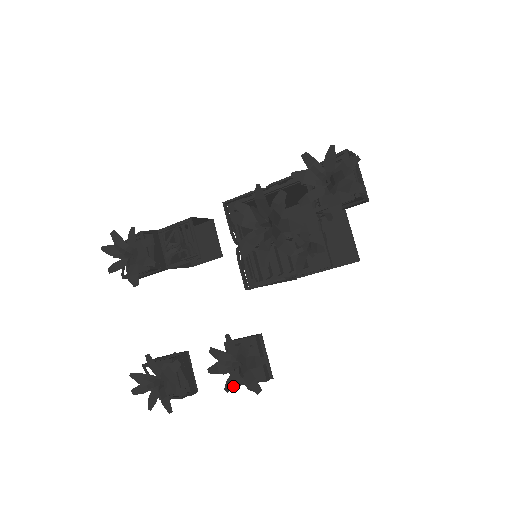
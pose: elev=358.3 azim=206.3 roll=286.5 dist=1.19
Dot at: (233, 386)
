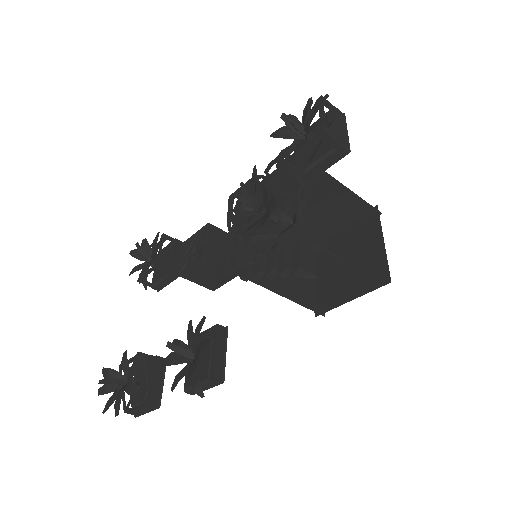
Dot at: occluded
